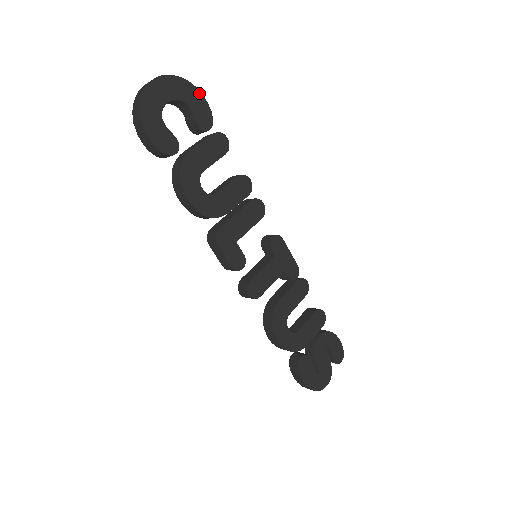
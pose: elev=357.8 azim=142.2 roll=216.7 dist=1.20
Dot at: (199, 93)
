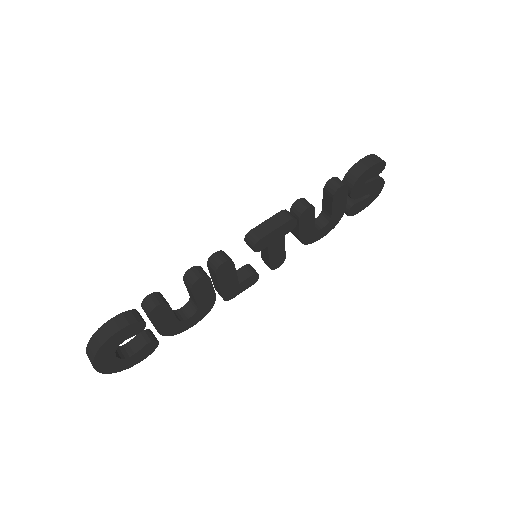
Dot at: (111, 338)
